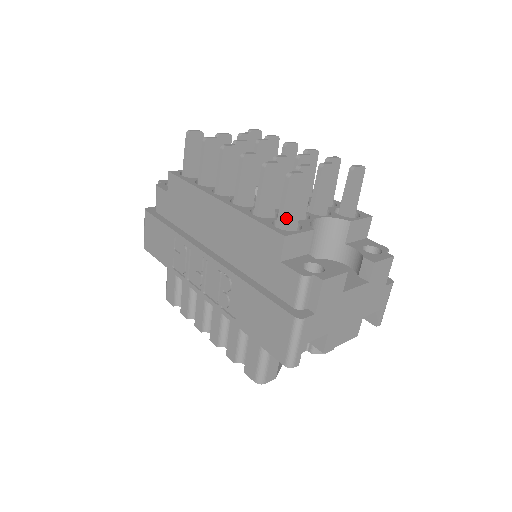
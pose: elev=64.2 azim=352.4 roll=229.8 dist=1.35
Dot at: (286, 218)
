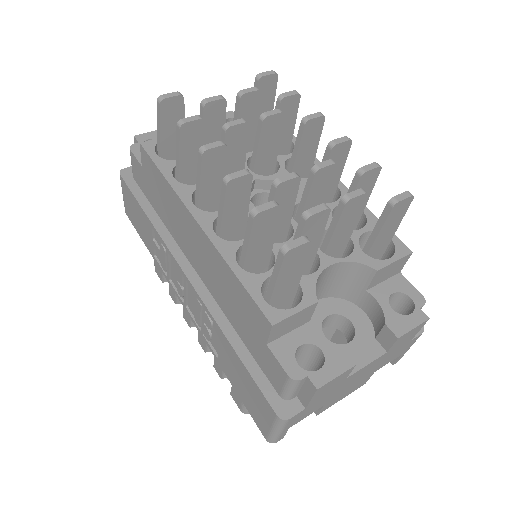
Dot at: (279, 290)
